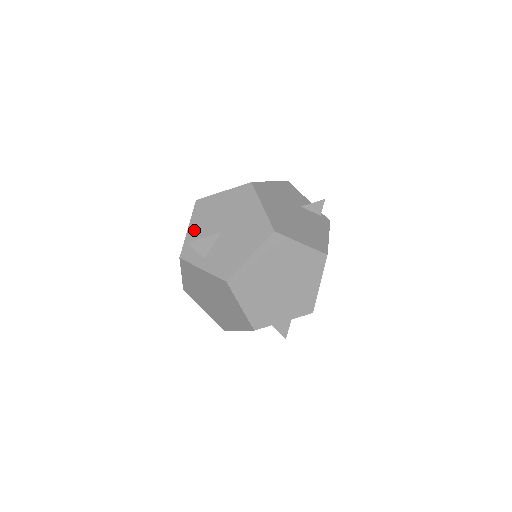
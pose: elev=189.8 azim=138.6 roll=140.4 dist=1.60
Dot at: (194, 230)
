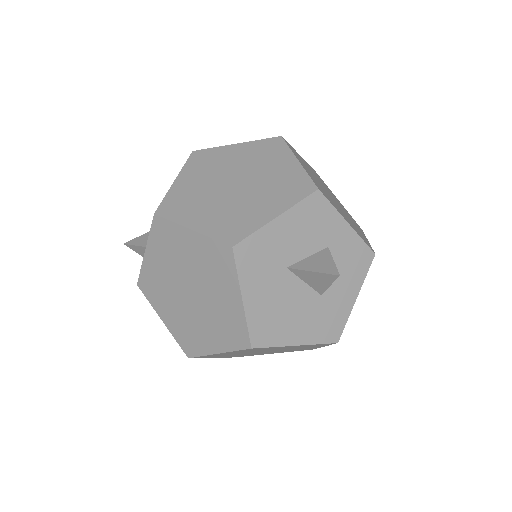
Dot at: occluded
